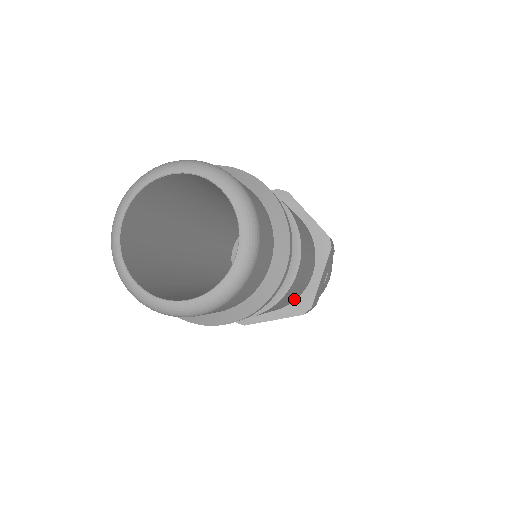
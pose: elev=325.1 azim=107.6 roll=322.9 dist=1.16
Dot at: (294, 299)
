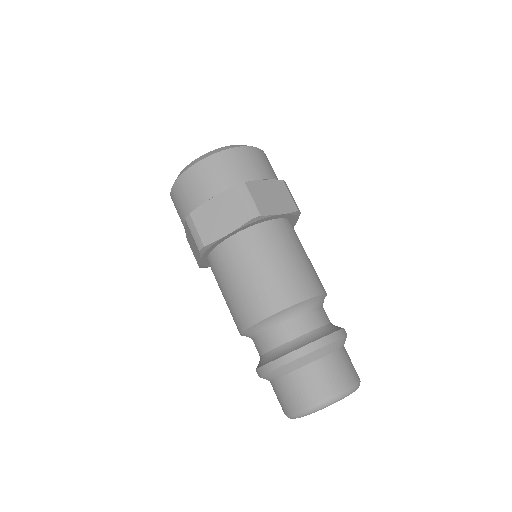
Dot at: occluded
